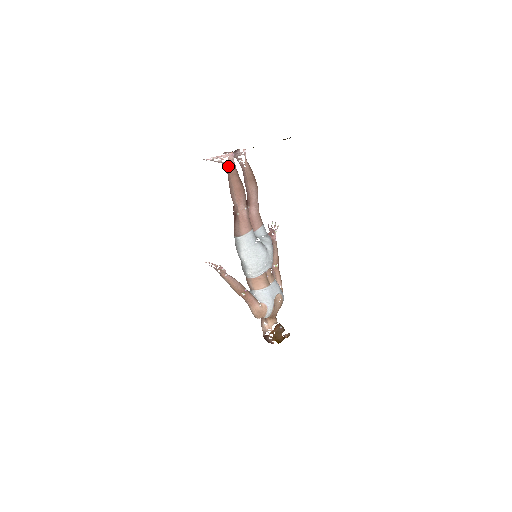
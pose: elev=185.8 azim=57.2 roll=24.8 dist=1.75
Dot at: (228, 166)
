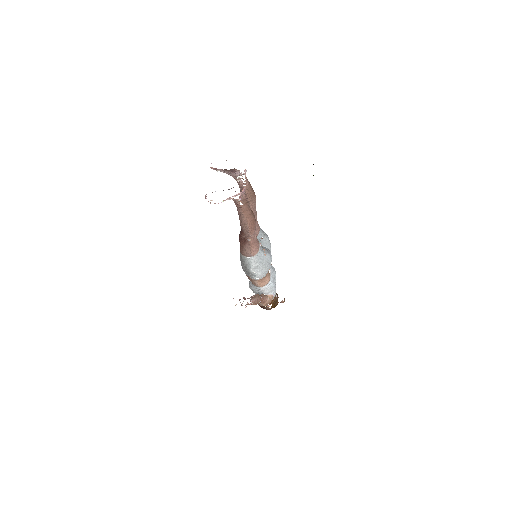
Dot at: (239, 203)
